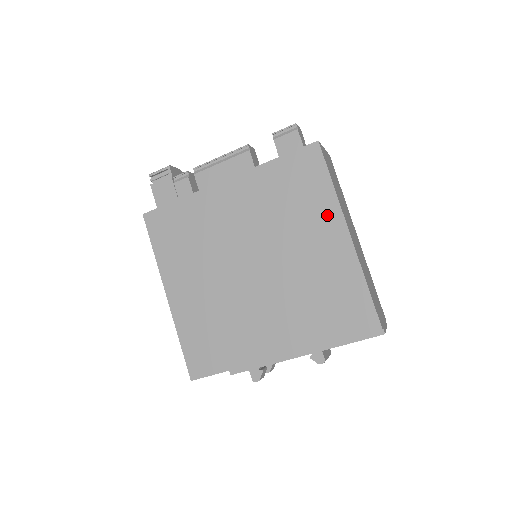
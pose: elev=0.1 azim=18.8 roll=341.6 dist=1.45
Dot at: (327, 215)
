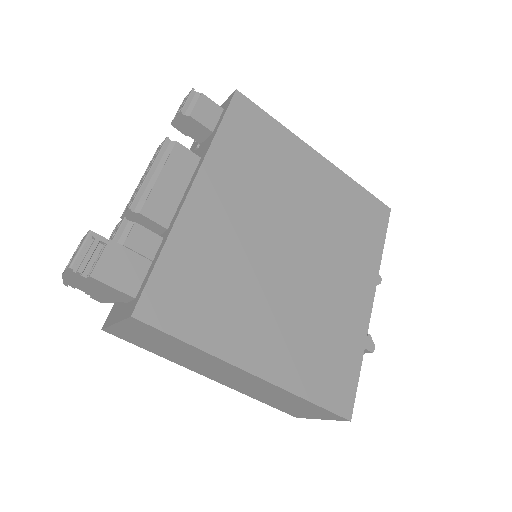
Dot at: (297, 152)
